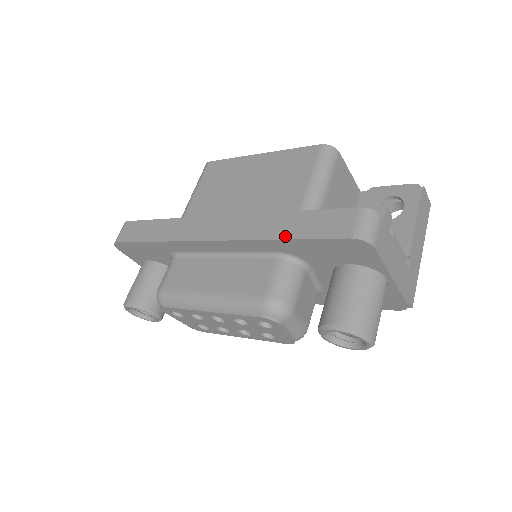
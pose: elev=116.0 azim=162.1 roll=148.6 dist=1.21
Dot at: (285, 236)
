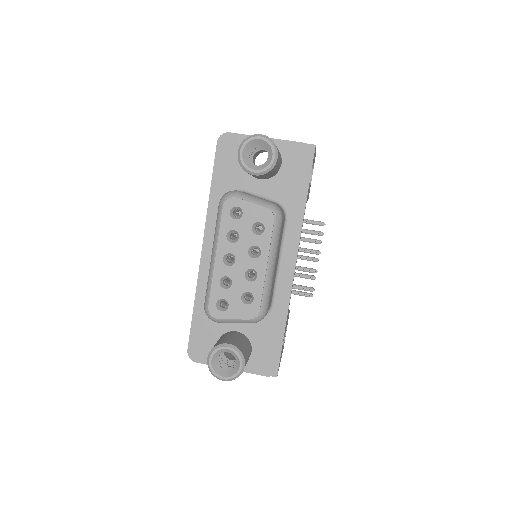
Dot at: (211, 188)
